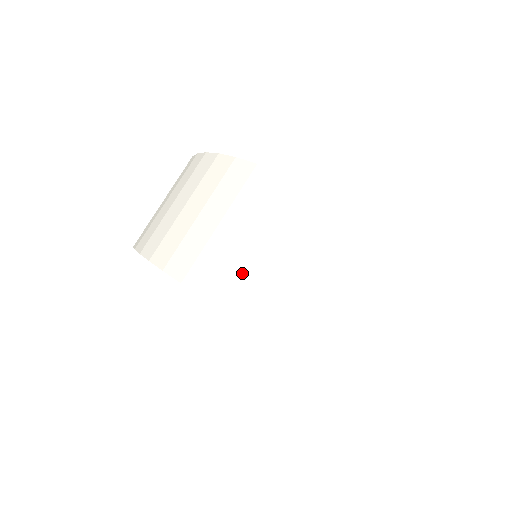
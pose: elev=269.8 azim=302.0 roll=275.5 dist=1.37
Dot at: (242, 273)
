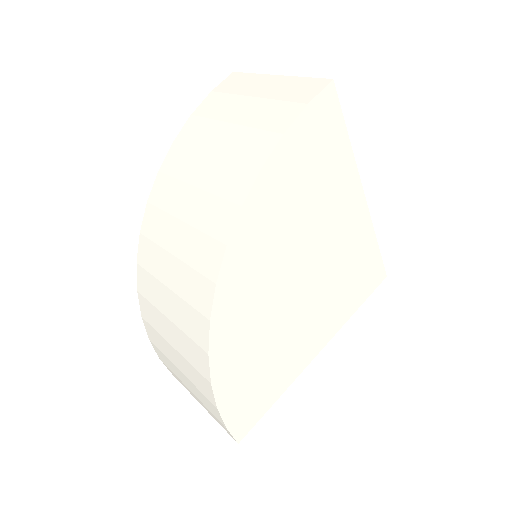
Dot at: (156, 321)
